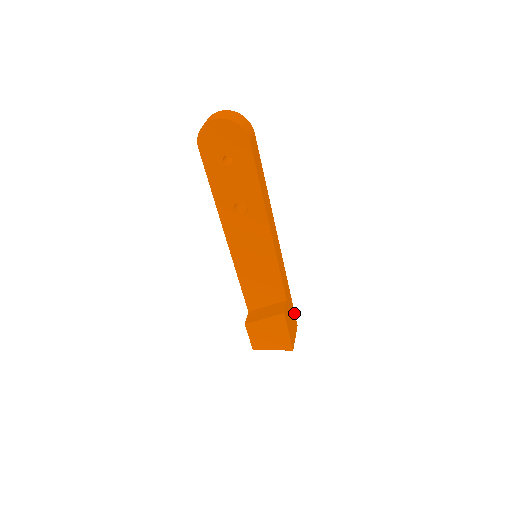
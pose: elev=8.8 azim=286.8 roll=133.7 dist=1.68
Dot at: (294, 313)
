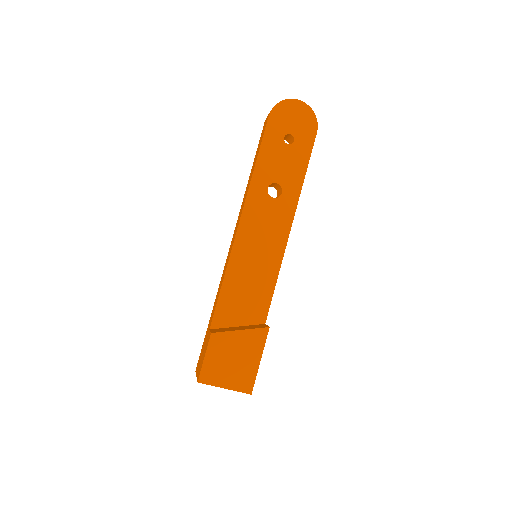
Dot at: occluded
